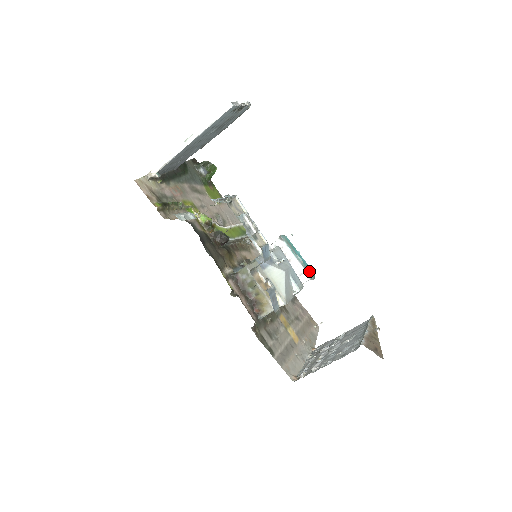
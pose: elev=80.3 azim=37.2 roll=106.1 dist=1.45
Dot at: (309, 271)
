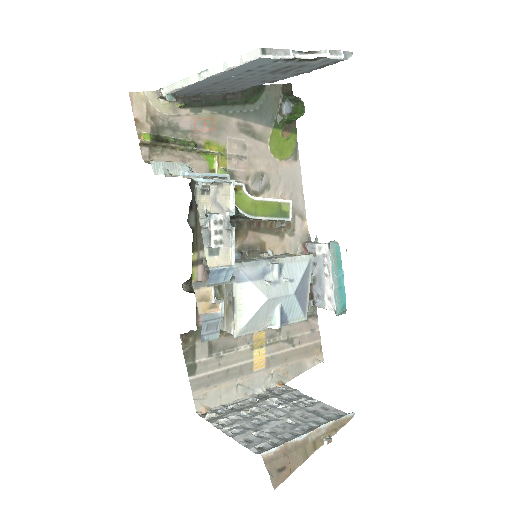
Dot at: (340, 302)
